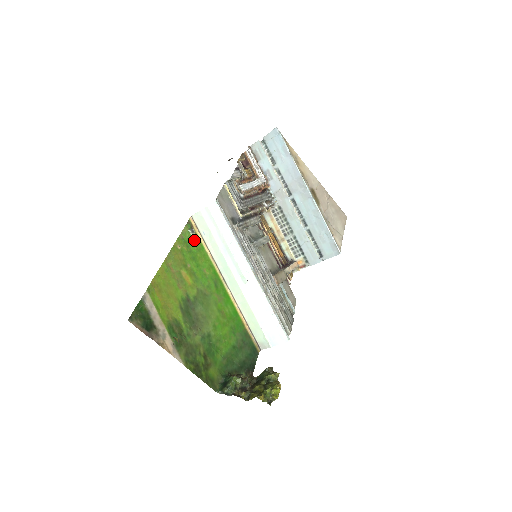
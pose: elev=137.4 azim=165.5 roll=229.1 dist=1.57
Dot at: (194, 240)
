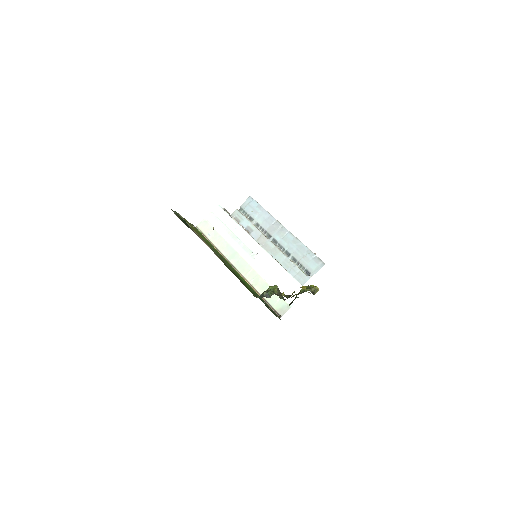
Dot at: occluded
